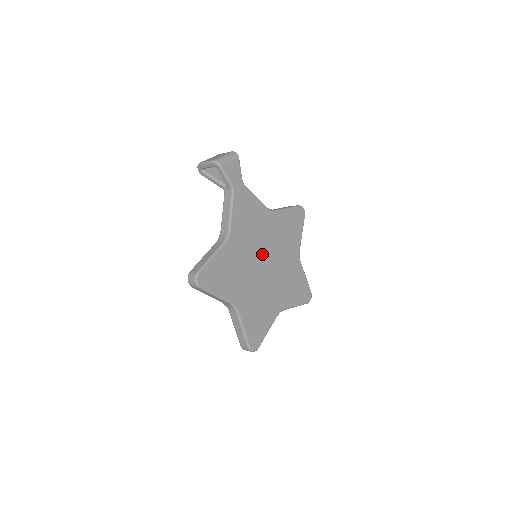
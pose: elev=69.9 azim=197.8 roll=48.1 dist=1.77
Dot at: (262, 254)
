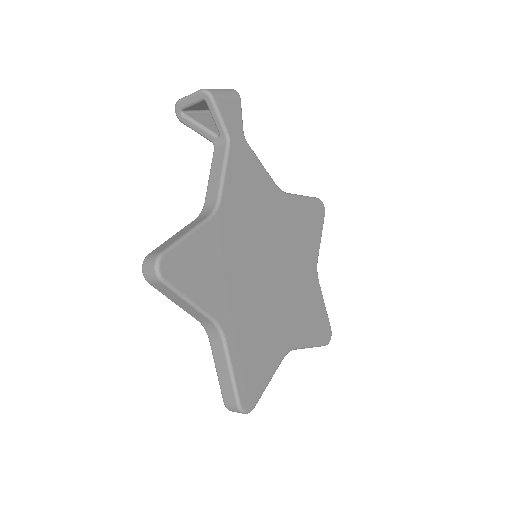
Dot at: (266, 252)
